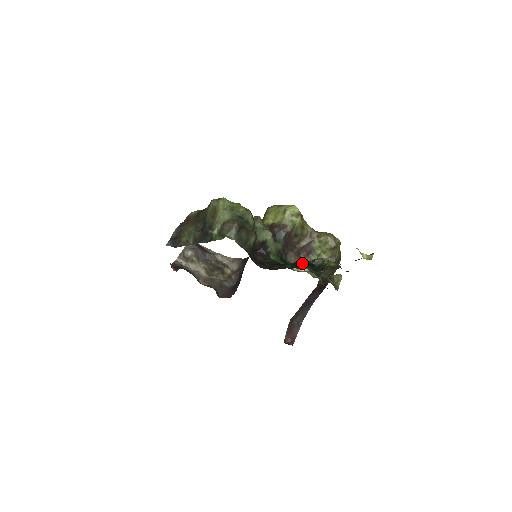
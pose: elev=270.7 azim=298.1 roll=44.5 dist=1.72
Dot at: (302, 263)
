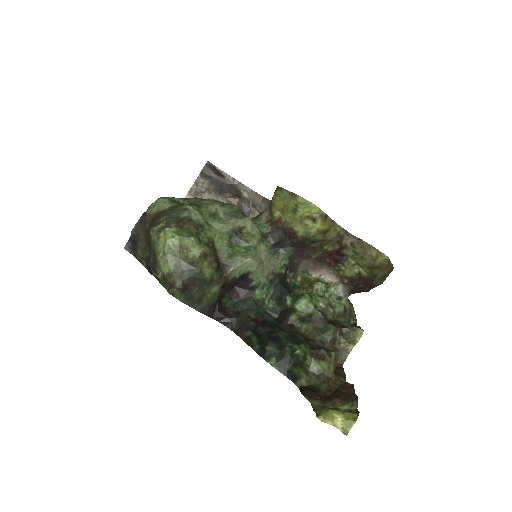
Dot at: (274, 350)
